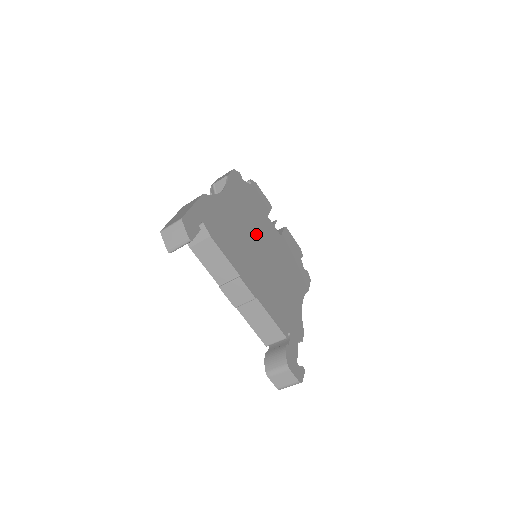
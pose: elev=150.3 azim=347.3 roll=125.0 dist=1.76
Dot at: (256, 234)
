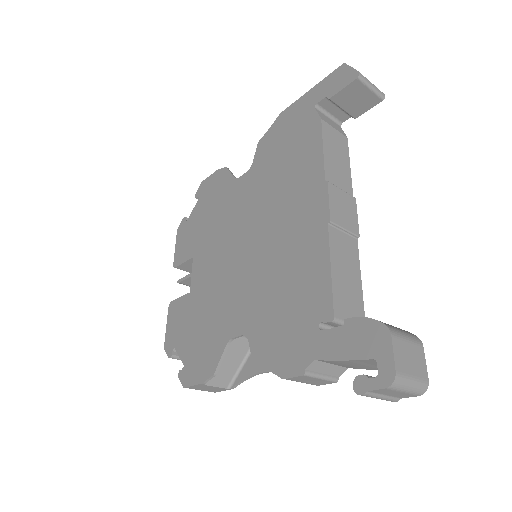
Dot at: occluded
